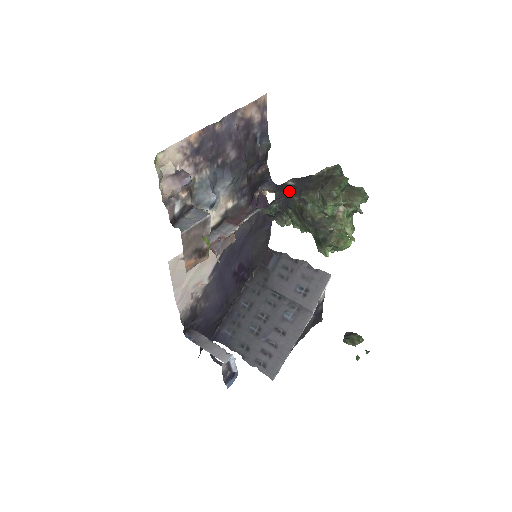
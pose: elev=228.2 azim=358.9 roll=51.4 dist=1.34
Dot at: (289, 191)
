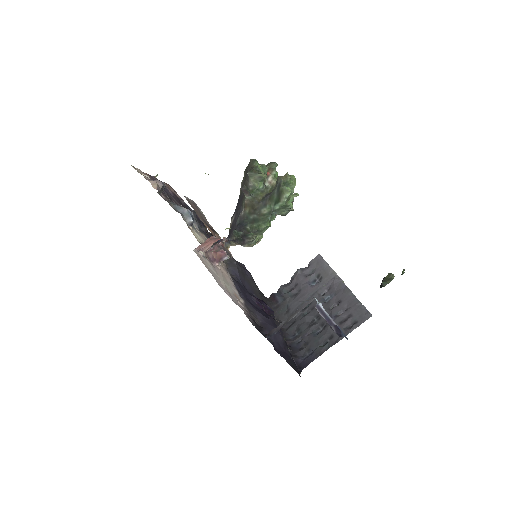
Dot at: (236, 220)
